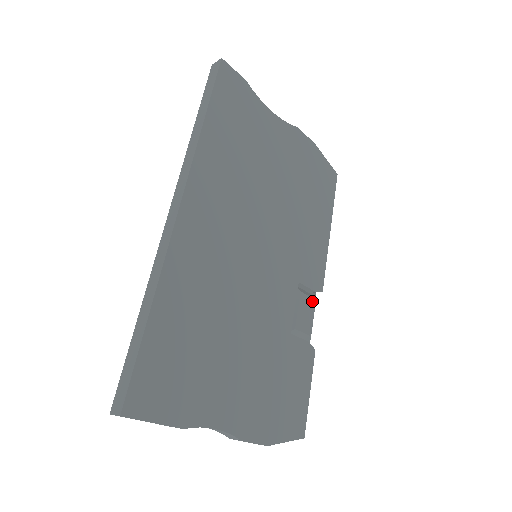
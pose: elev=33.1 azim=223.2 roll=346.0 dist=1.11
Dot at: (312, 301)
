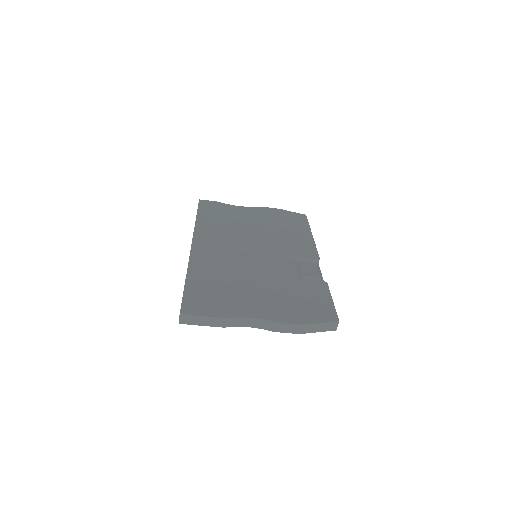
Dot at: (313, 264)
